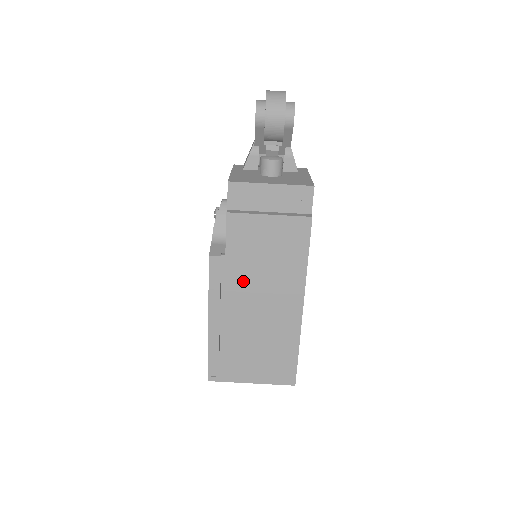
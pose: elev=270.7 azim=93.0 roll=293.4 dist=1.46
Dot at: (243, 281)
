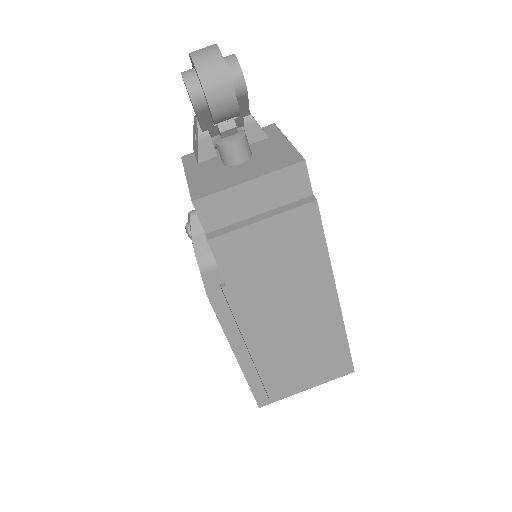
Dot at: (259, 303)
